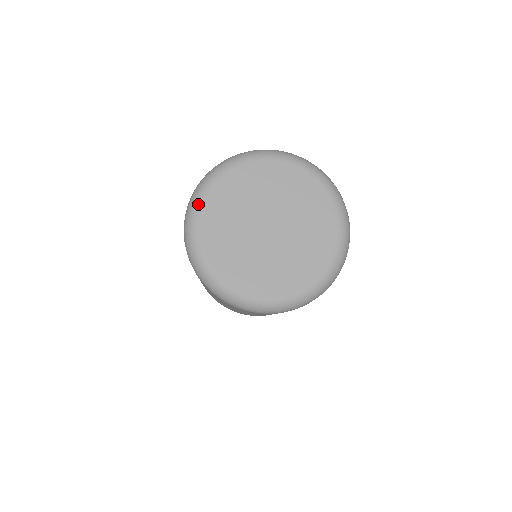
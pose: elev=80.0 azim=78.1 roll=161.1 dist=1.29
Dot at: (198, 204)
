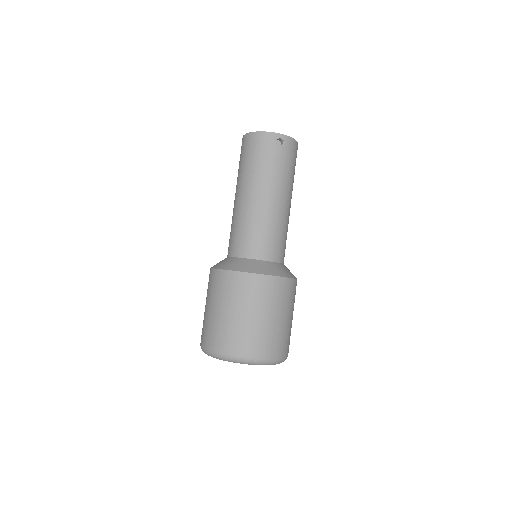
Dot at: occluded
